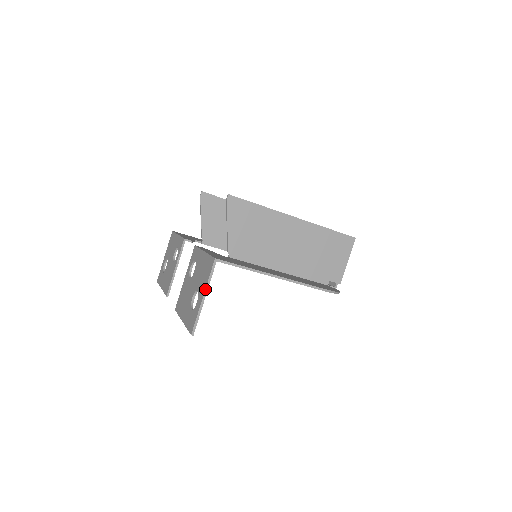
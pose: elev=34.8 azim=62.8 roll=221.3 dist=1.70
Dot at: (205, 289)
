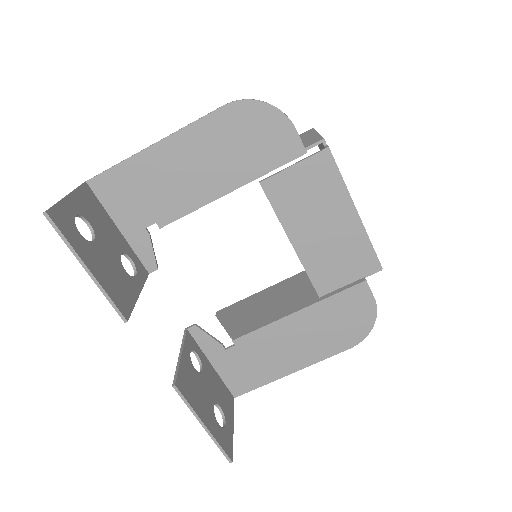
Dot at: (70, 193)
